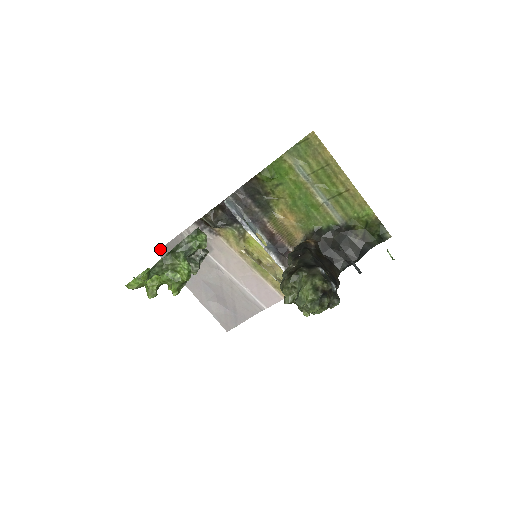
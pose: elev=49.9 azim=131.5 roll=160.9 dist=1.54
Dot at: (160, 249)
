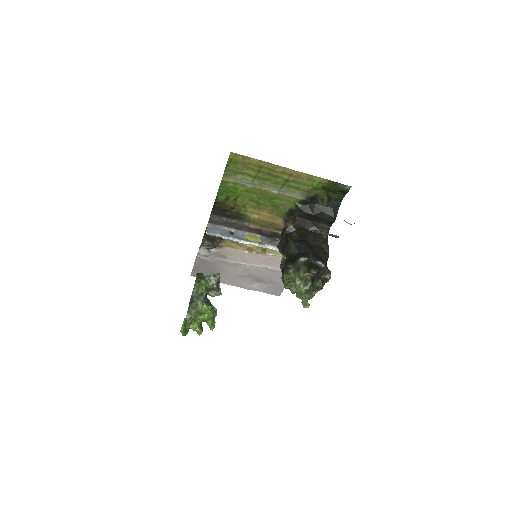
Dot at: (191, 273)
